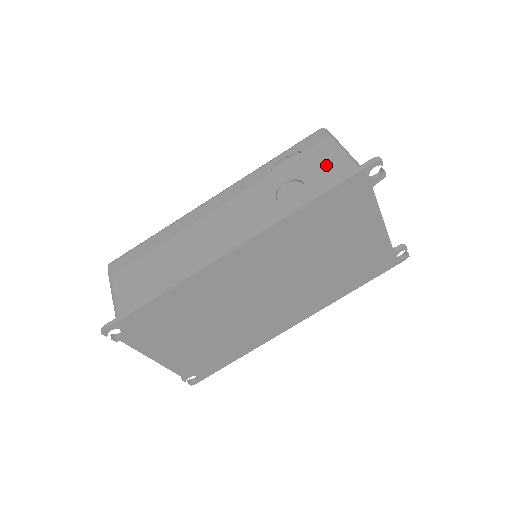
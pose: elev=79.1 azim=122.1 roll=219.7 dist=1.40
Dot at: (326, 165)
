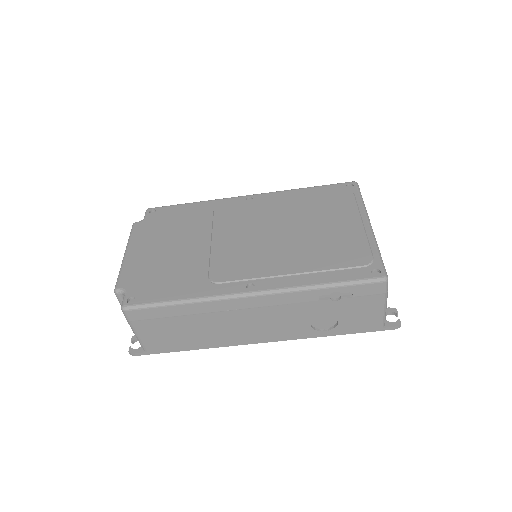
Dot at: (364, 317)
